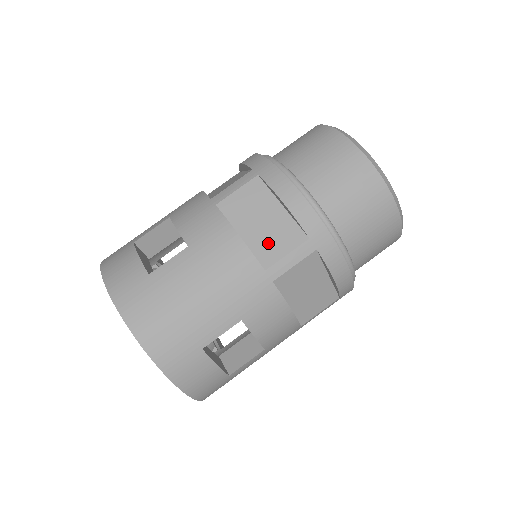
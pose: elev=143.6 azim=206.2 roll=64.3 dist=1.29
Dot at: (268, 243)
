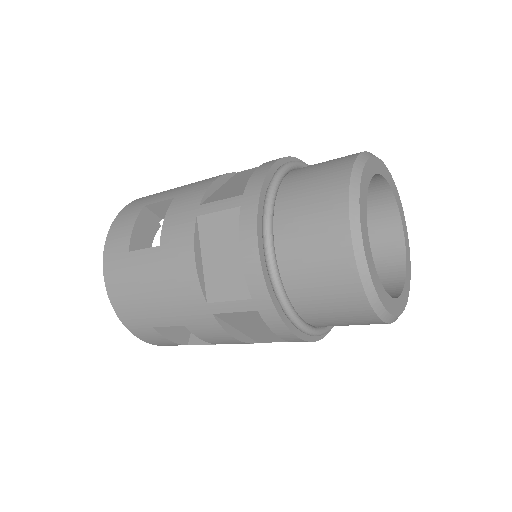
Dot at: (219, 280)
